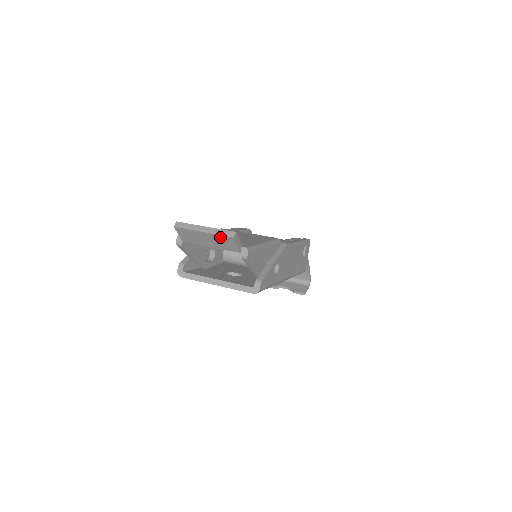
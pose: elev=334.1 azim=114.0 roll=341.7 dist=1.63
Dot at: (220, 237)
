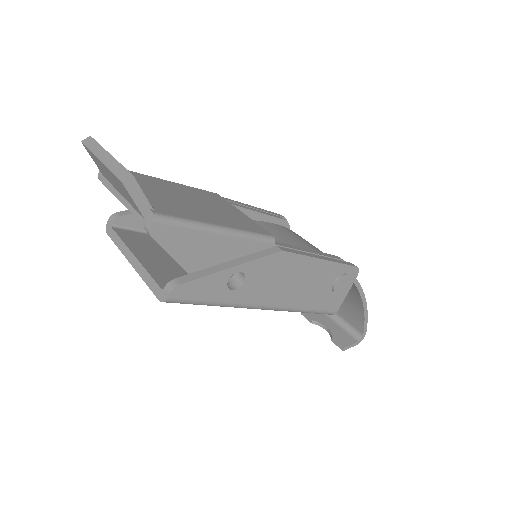
Dot at: (115, 177)
